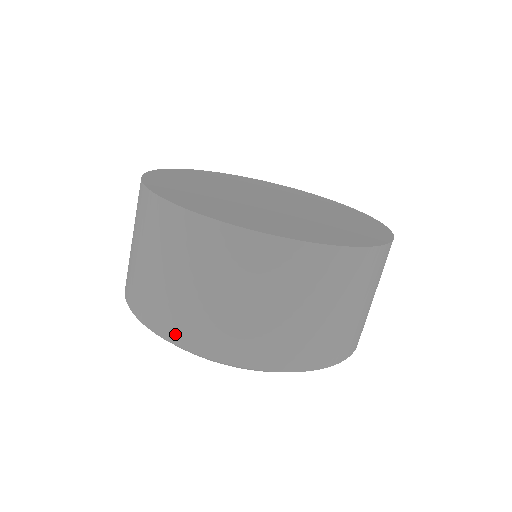
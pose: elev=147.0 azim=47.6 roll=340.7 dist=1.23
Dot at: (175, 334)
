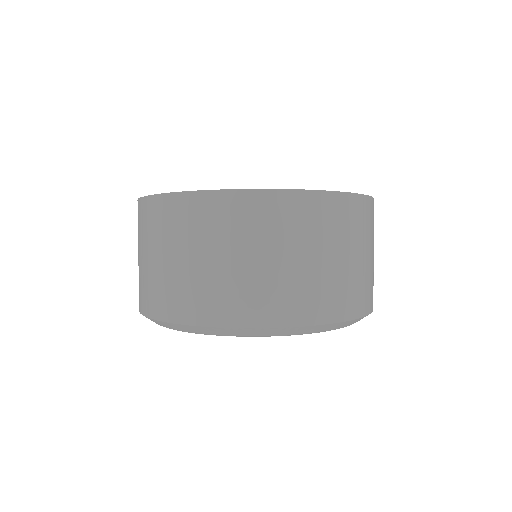
Dot at: (167, 311)
